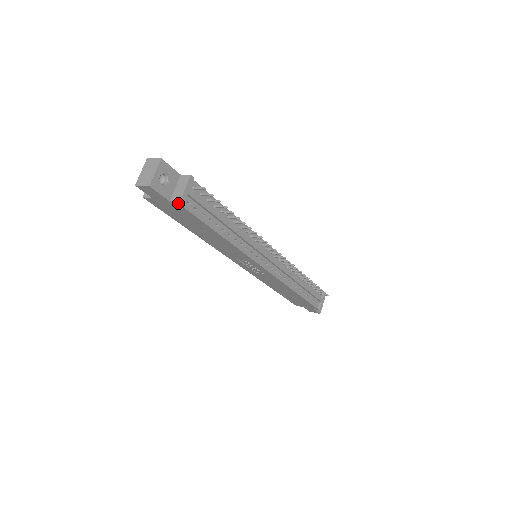
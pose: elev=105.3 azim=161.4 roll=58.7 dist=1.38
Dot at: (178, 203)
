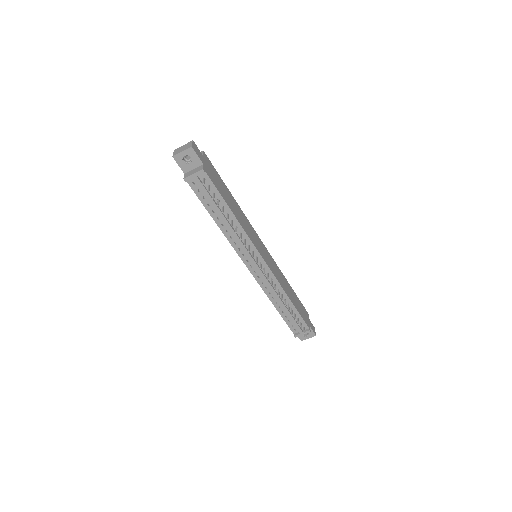
Dot at: (185, 179)
